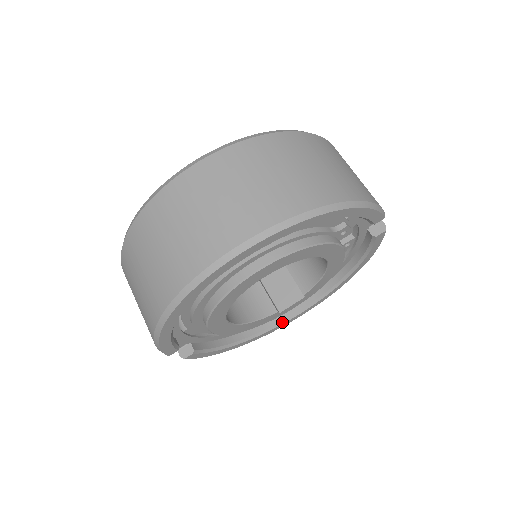
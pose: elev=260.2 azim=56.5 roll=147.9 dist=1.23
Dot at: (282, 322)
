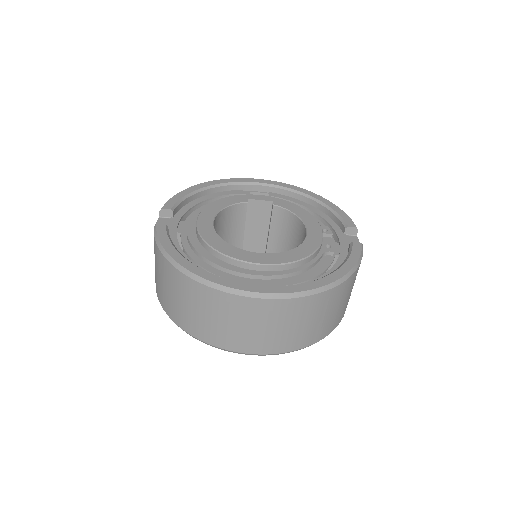
Dot at: occluded
